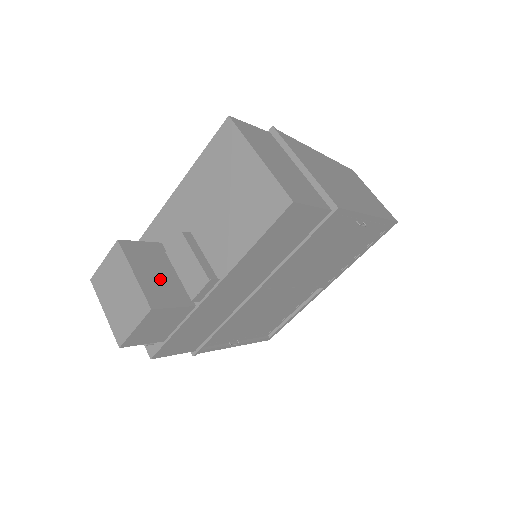
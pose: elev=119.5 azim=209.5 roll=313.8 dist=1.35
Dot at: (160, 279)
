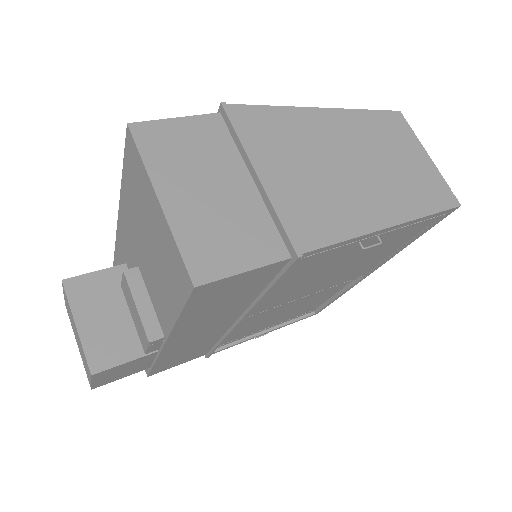
Dot at: (112, 324)
